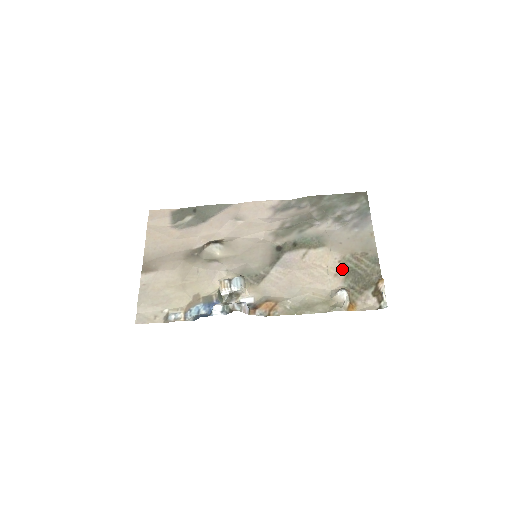
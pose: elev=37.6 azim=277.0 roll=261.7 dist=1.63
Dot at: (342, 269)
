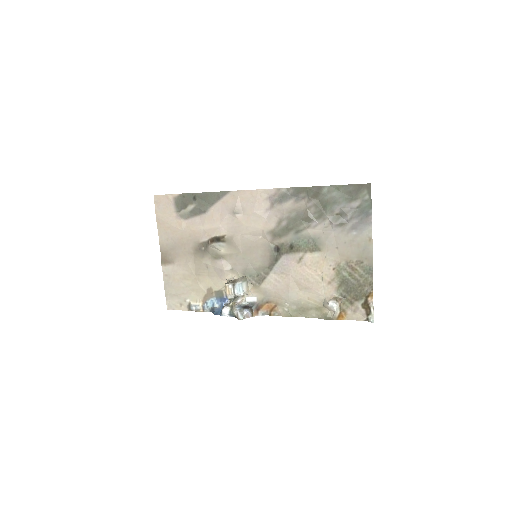
Dot at: (336, 277)
